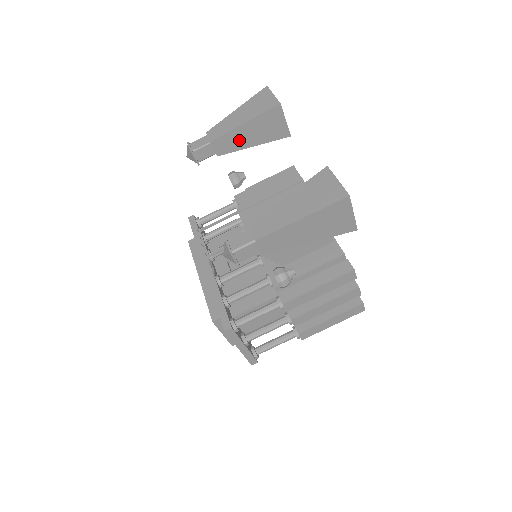
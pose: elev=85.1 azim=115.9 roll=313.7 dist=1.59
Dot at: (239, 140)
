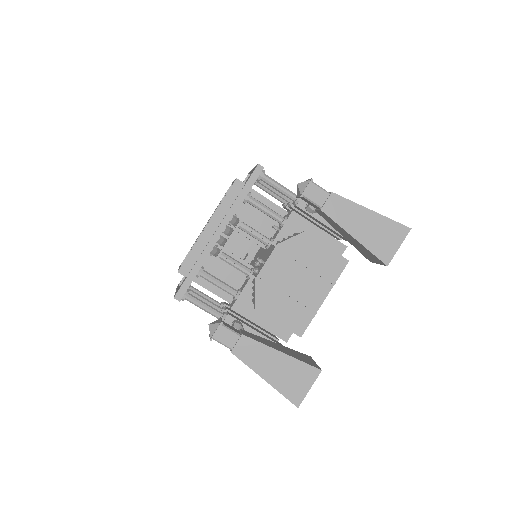
Dot at: (339, 229)
